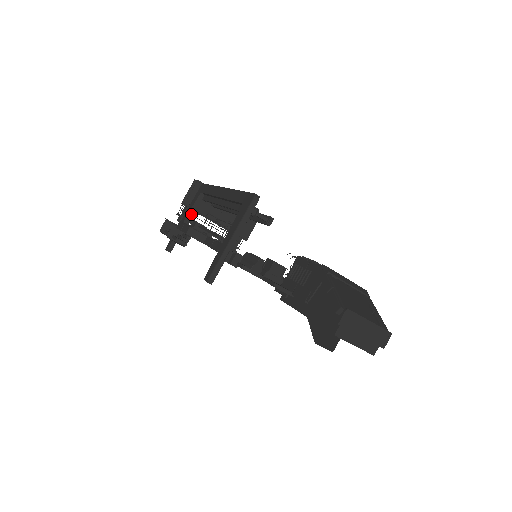
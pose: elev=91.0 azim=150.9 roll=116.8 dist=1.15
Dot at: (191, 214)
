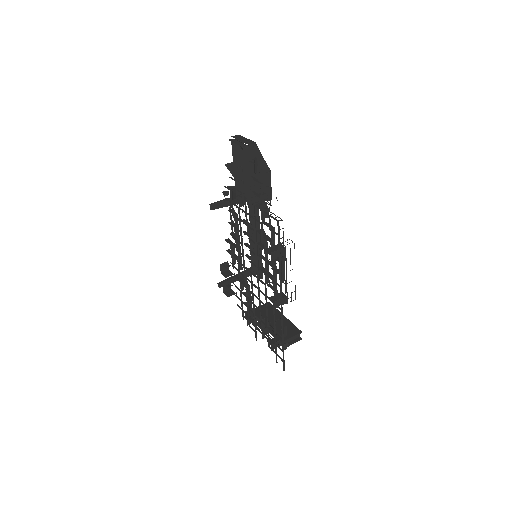
Dot at: (242, 273)
